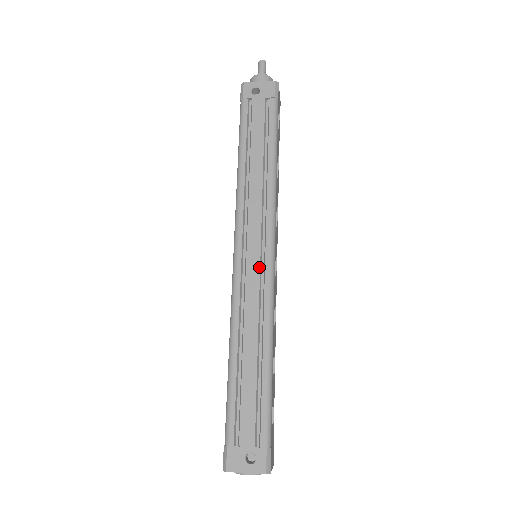
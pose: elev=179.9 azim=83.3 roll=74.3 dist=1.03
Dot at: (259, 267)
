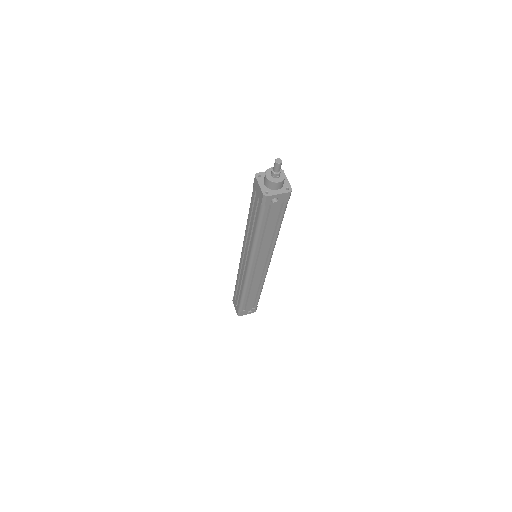
Dot at: occluded
